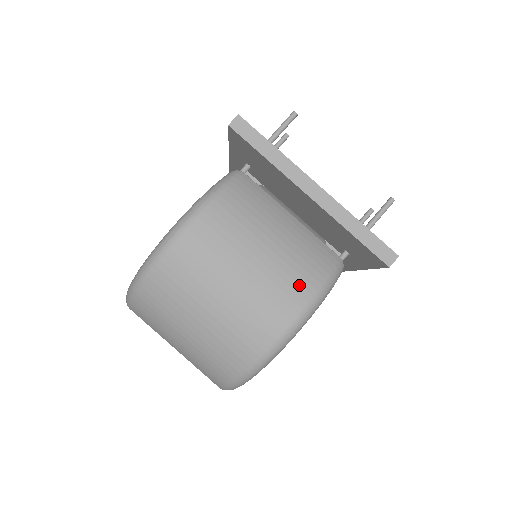
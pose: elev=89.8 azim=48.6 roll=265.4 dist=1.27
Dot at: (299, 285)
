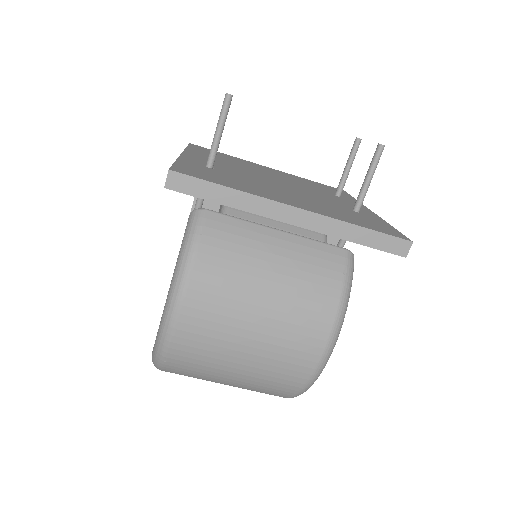
Dot at: (317, 312)
